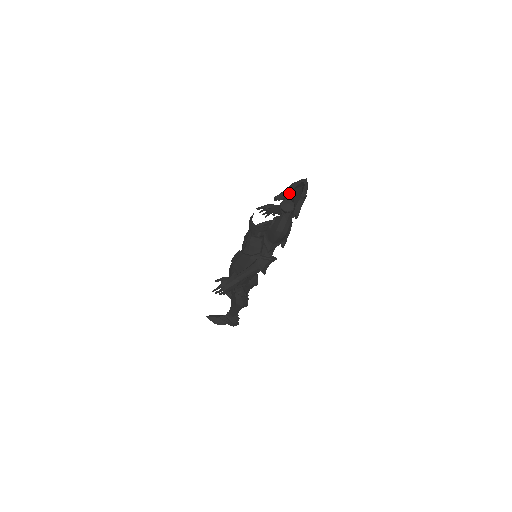
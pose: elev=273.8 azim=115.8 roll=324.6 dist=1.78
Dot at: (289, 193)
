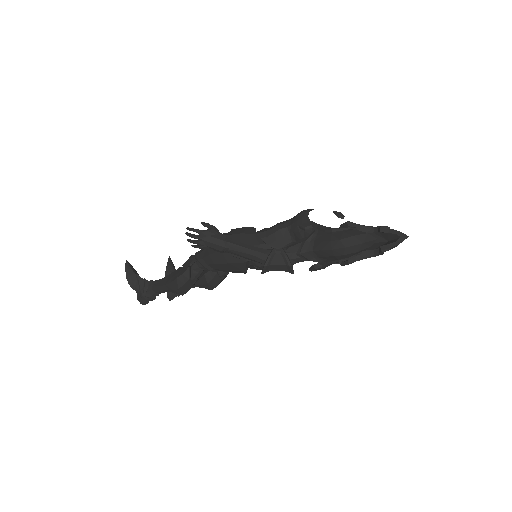
Dot at: occluded
